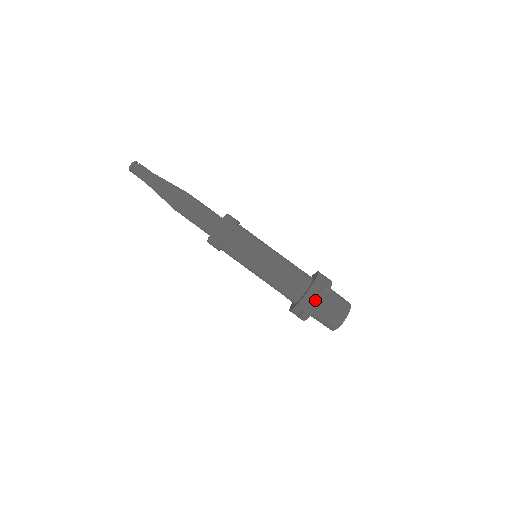
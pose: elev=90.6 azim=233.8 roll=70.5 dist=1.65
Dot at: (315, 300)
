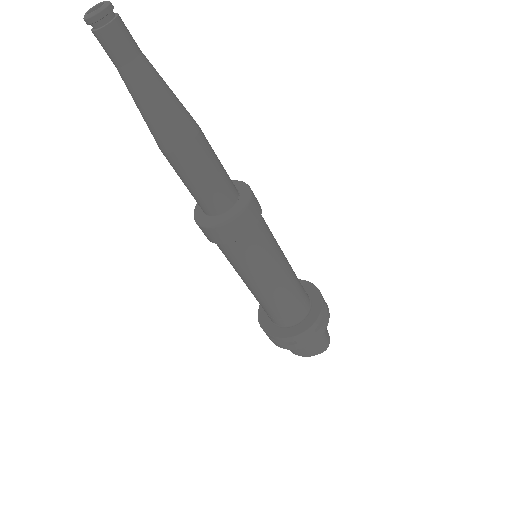
Dot at: (270, 339)
